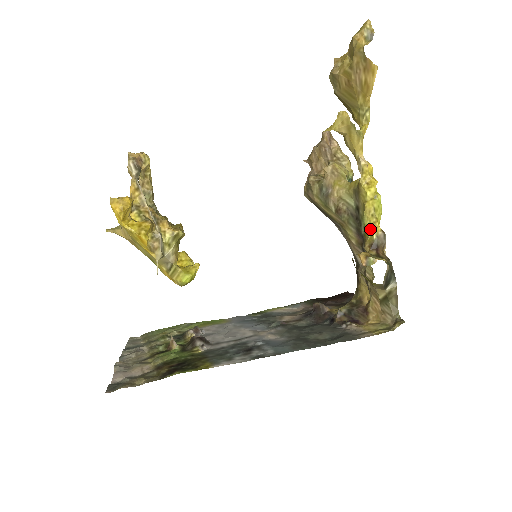
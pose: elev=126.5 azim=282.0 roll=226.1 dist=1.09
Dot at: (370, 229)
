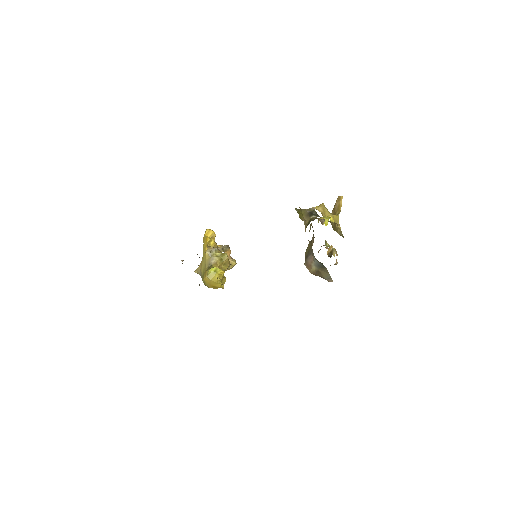
Dot at: occluded
